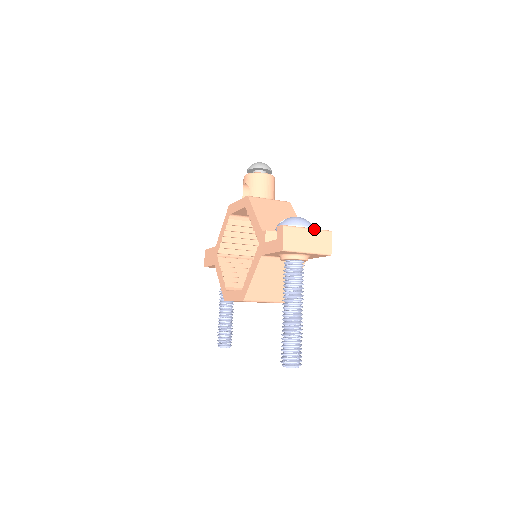
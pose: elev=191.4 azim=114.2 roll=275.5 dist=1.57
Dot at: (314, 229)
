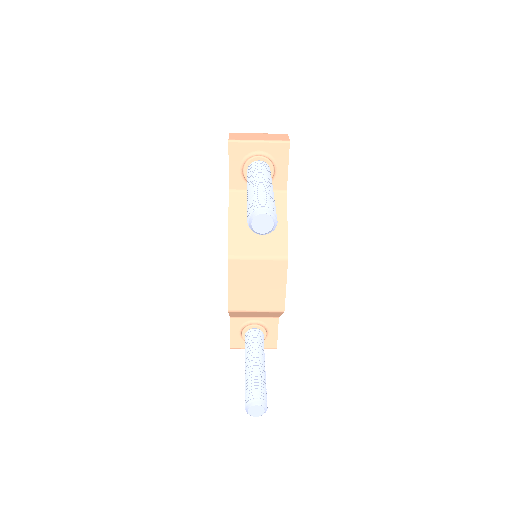
Dot at: (266, 134)
